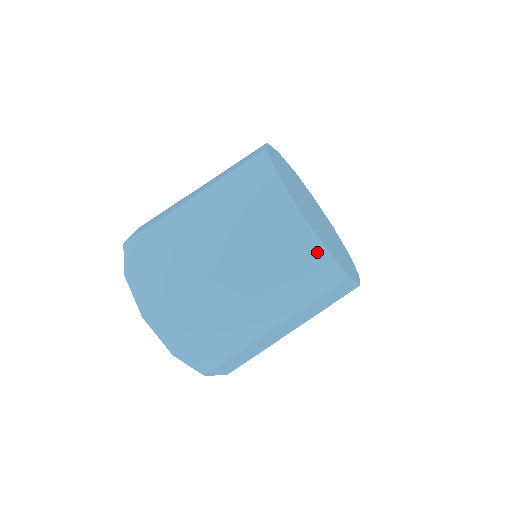
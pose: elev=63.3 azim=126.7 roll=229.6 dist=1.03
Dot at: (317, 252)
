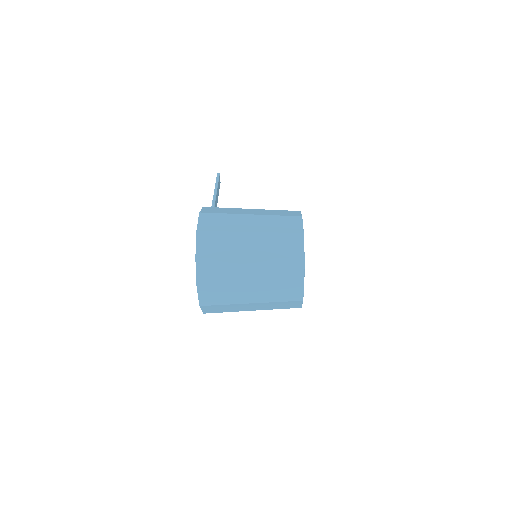
Dot at: (297, 307)
